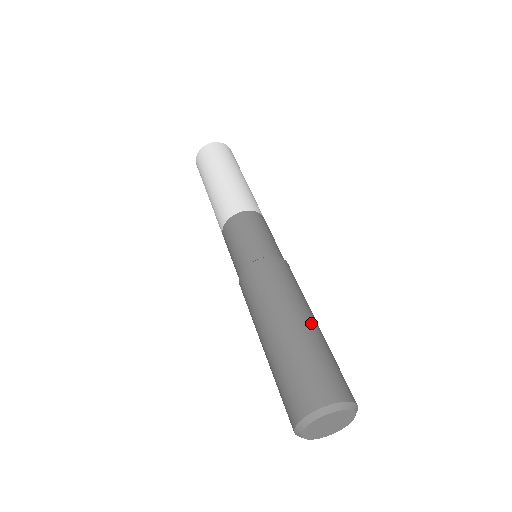
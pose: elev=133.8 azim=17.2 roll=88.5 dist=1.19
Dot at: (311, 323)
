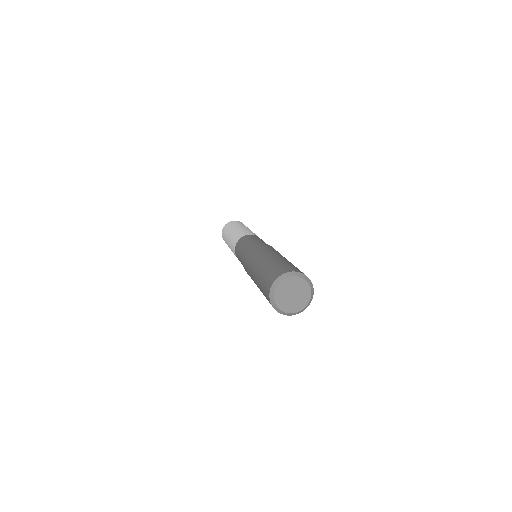
Dot at: occluded
